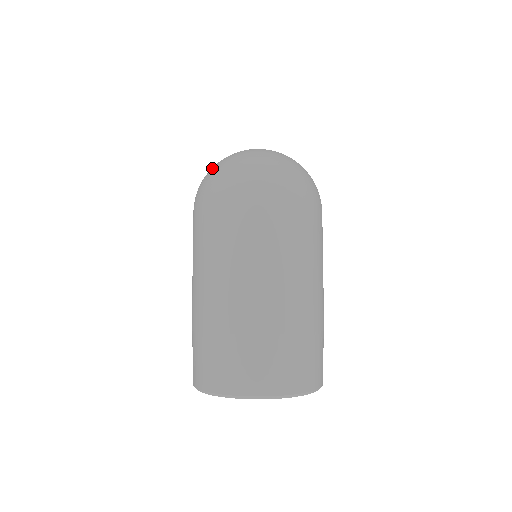
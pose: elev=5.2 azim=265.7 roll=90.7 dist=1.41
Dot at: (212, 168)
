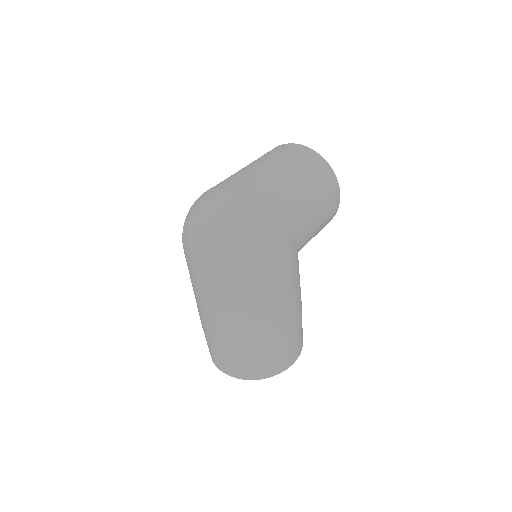
Dot at: (190, 208)
